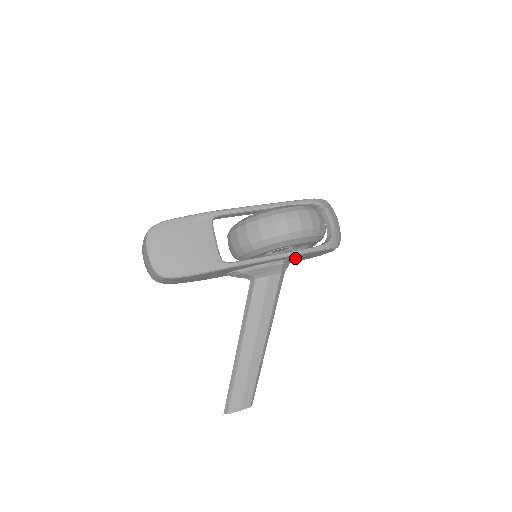
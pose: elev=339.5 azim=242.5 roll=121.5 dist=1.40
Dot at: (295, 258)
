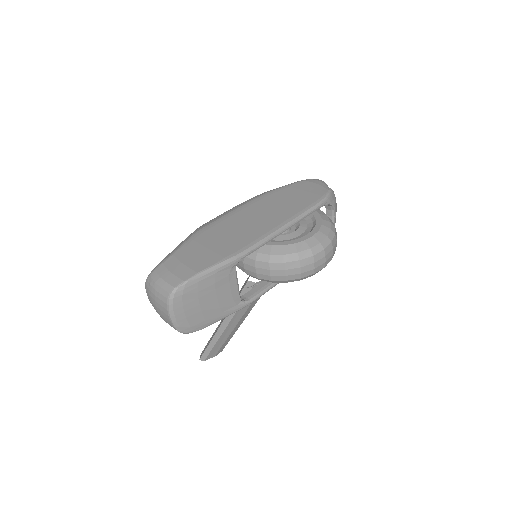
Dot at: occluded
